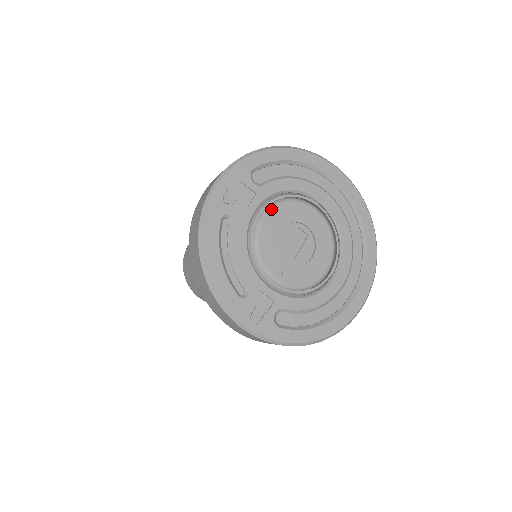
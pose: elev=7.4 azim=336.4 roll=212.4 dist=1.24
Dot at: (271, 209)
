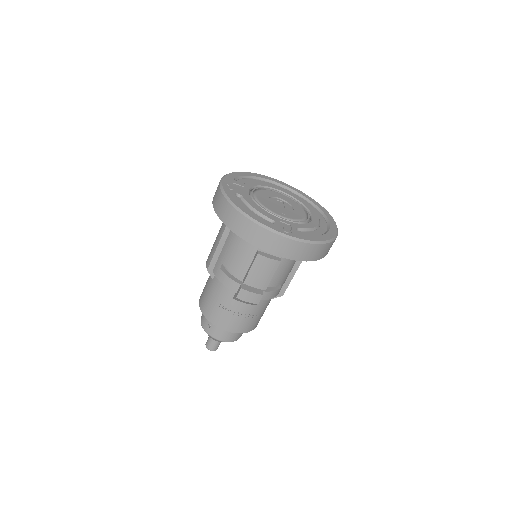
Dot at: (256, 192)
